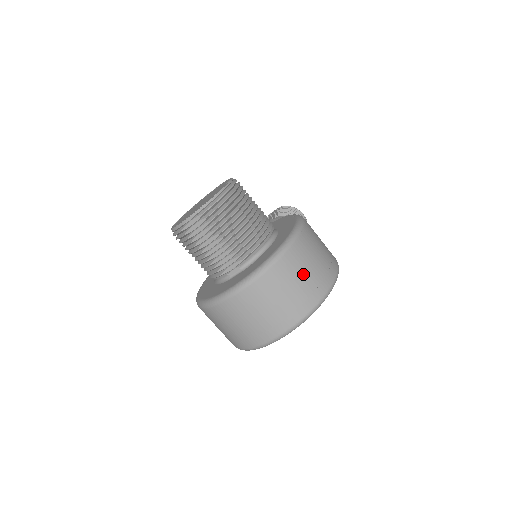
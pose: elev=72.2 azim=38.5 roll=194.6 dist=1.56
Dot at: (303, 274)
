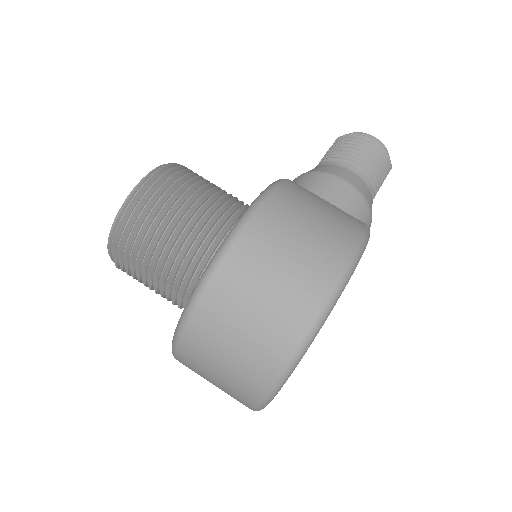
Dot at: (252, 307)
